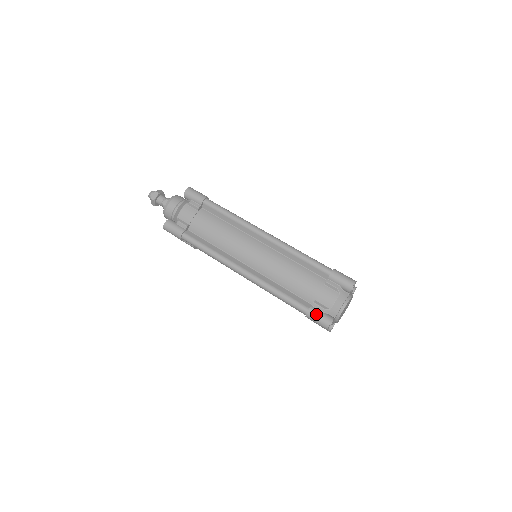
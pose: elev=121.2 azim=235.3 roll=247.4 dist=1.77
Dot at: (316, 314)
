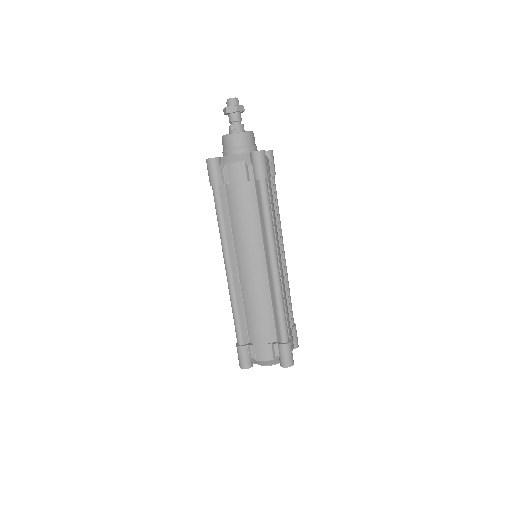
Dot at: (243, 354)
